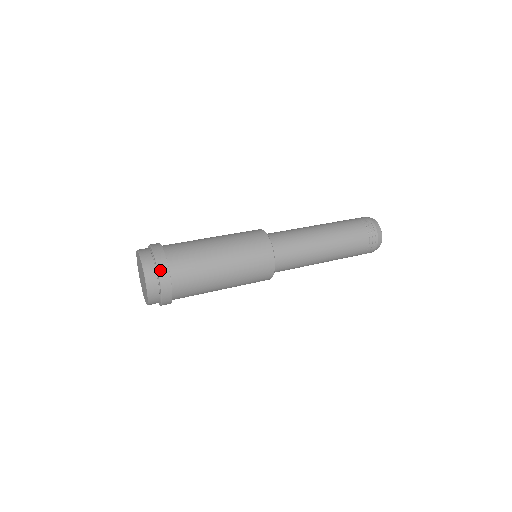
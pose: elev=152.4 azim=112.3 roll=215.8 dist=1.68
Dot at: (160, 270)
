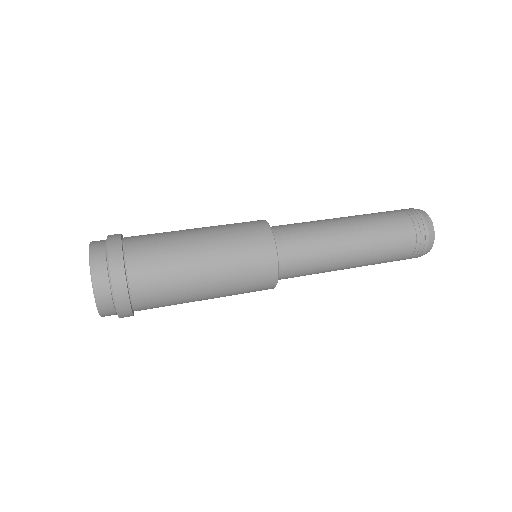
Dot at: (115, 289)
